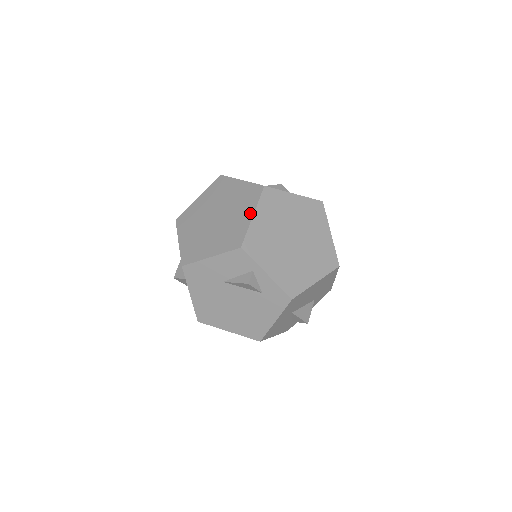
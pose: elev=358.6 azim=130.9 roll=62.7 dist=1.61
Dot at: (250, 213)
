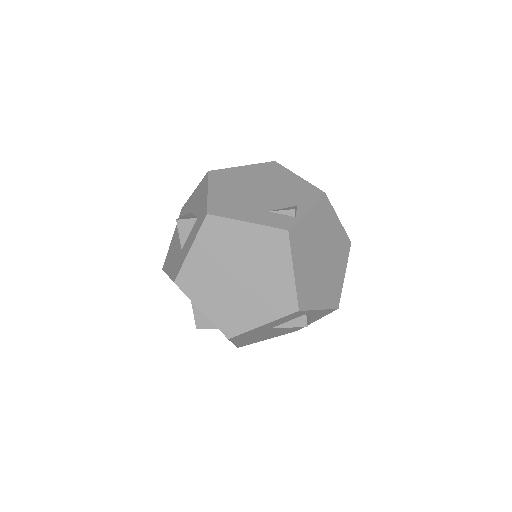
Dot at: (288, 269)
